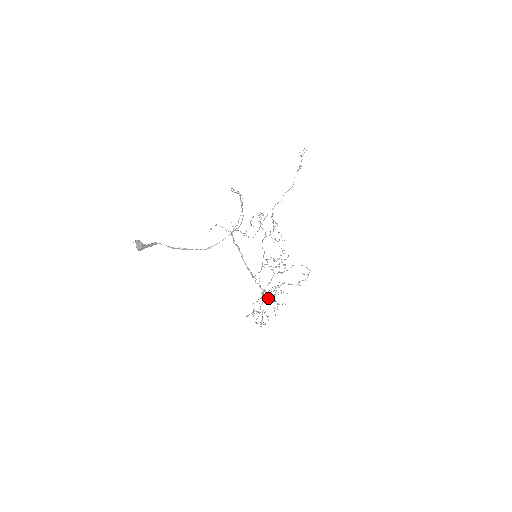
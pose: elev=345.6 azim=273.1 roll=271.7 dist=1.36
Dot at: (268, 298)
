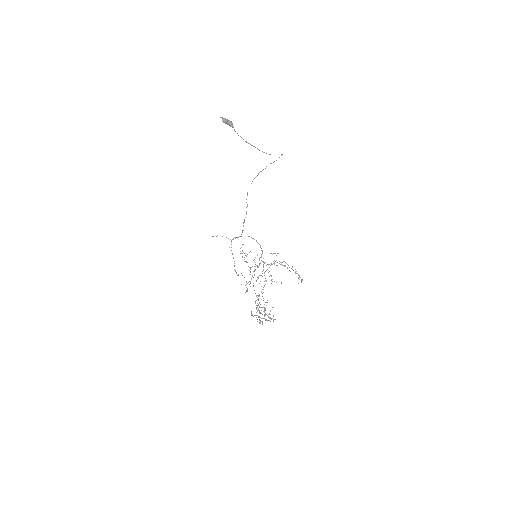
Dot at: occluded
